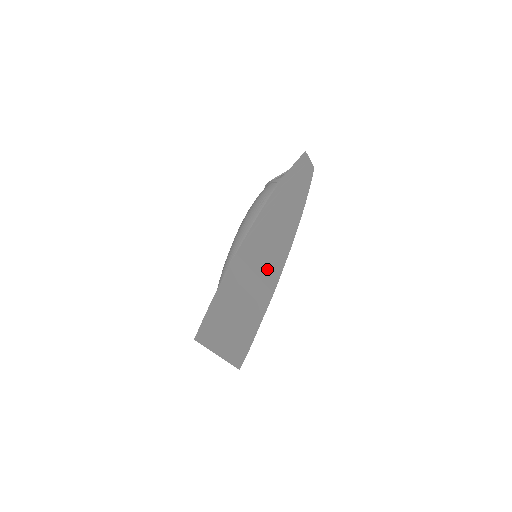
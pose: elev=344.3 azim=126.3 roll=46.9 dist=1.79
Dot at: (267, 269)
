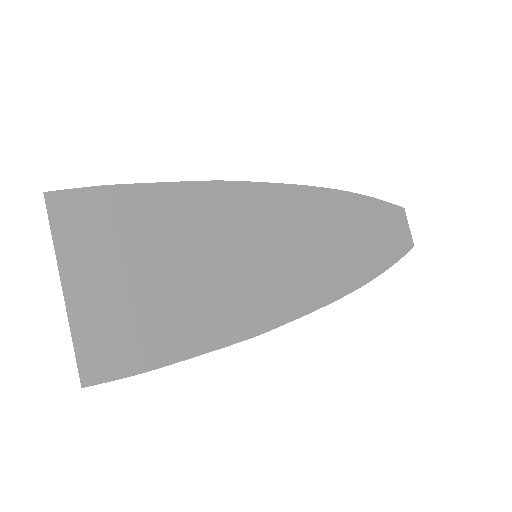
Dot at: (262, 277)
